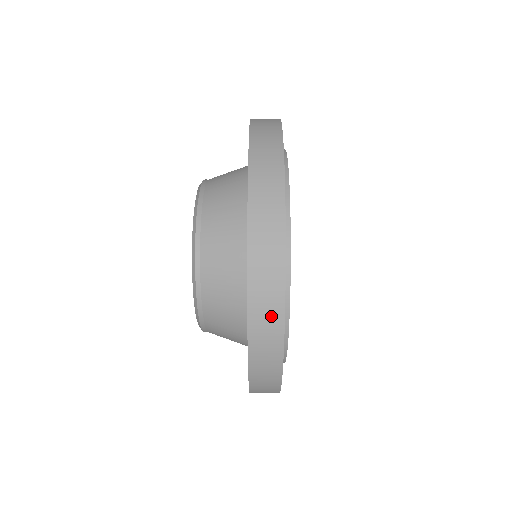
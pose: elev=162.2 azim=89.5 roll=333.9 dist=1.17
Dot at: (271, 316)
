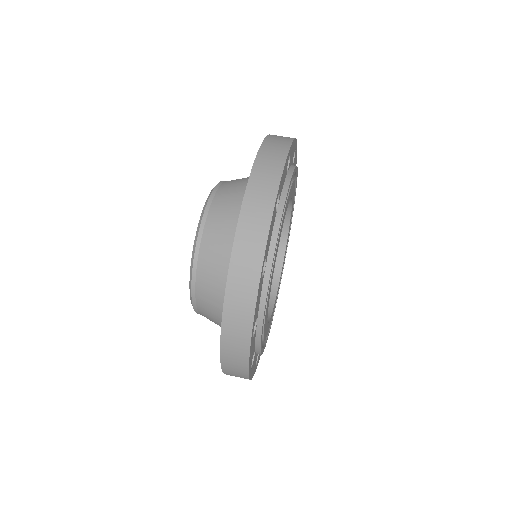
Dot at: occluded
